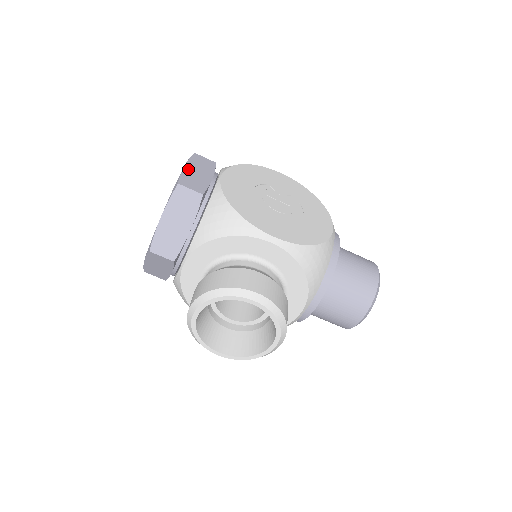
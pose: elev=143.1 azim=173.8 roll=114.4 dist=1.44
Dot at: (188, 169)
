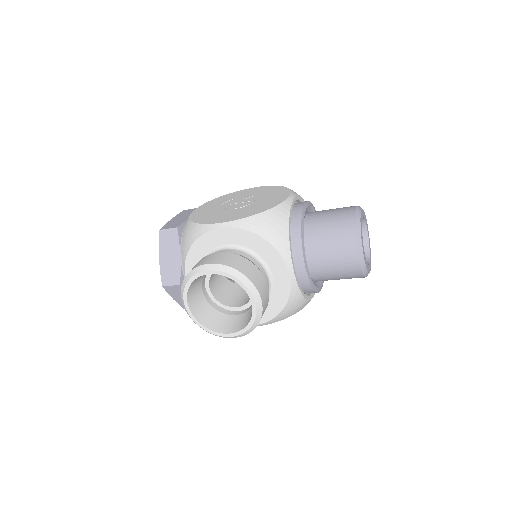
Dot at: (172, 220)
